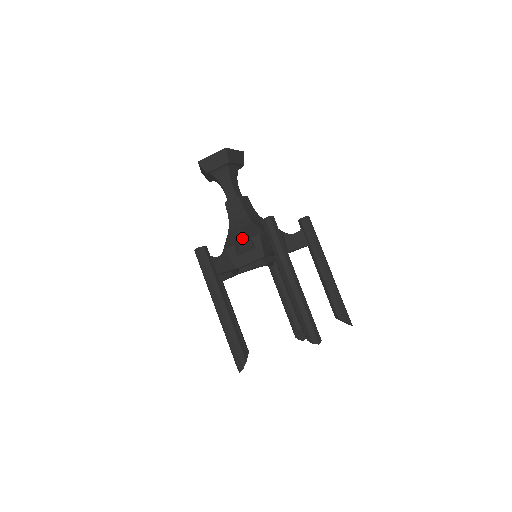
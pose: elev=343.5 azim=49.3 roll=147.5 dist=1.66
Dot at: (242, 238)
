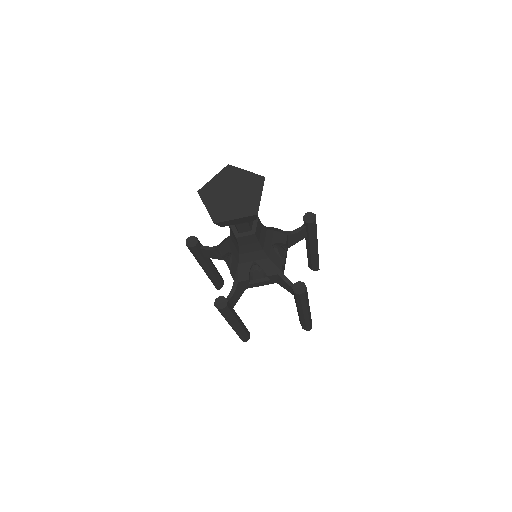
Dot at: (257, 272)
